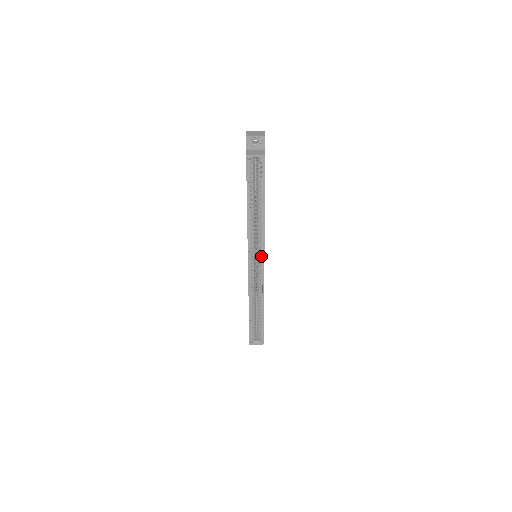
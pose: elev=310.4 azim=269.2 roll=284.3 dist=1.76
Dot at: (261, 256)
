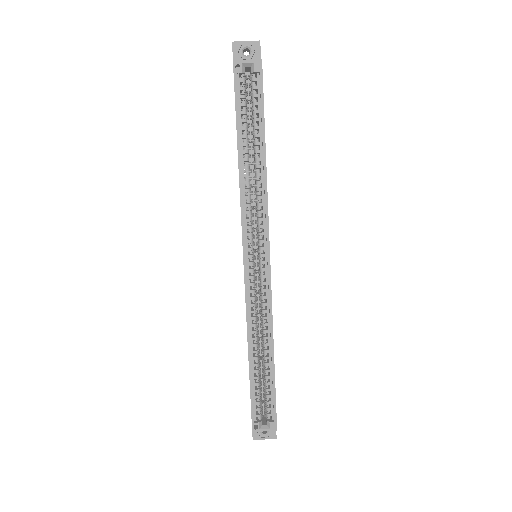
Dot at: (264, 246)
